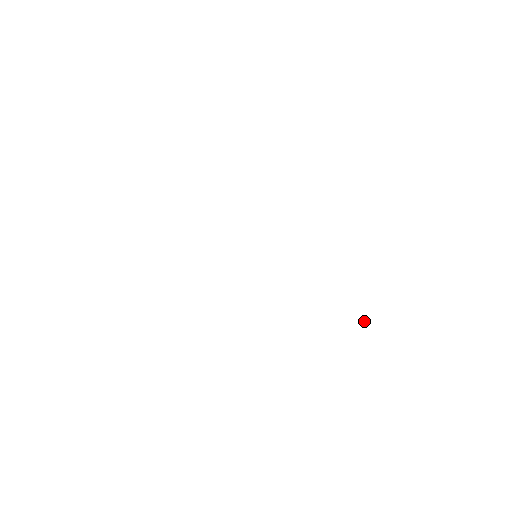
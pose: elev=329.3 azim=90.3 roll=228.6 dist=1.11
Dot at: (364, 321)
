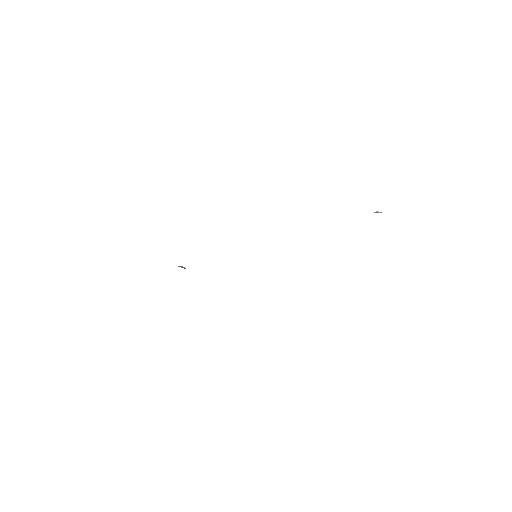
Dot at: (378, 212)
